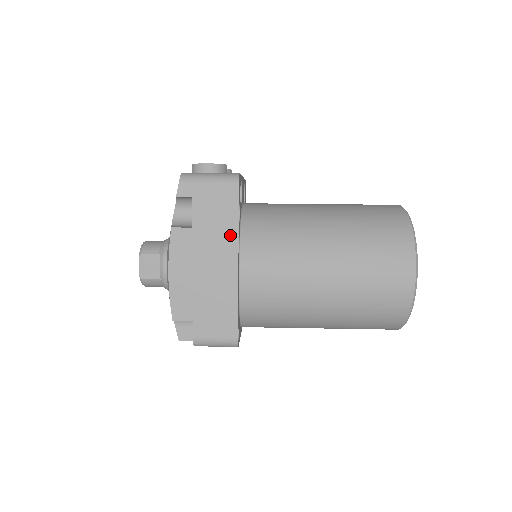
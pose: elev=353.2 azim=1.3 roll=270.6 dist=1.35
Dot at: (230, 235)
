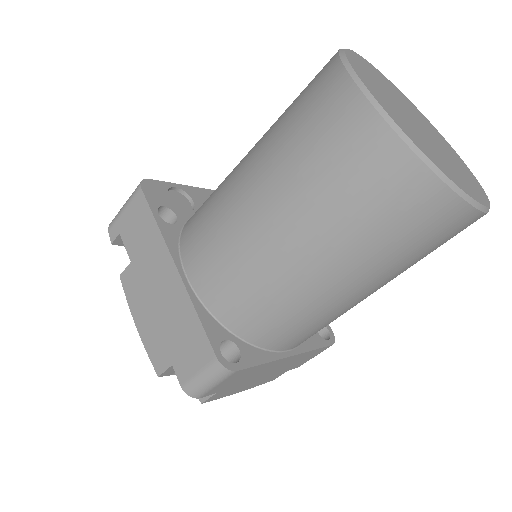
Dot at: (157, 242)
